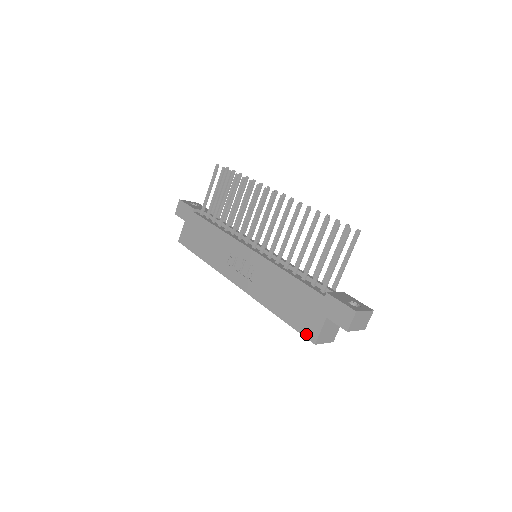
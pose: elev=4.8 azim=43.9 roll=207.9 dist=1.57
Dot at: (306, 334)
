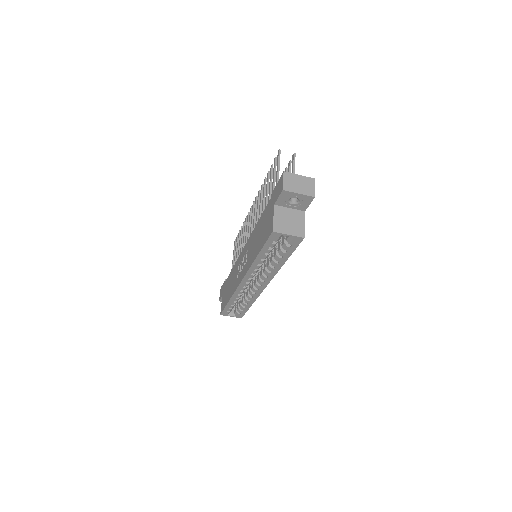
Dot at: (268, 235)
